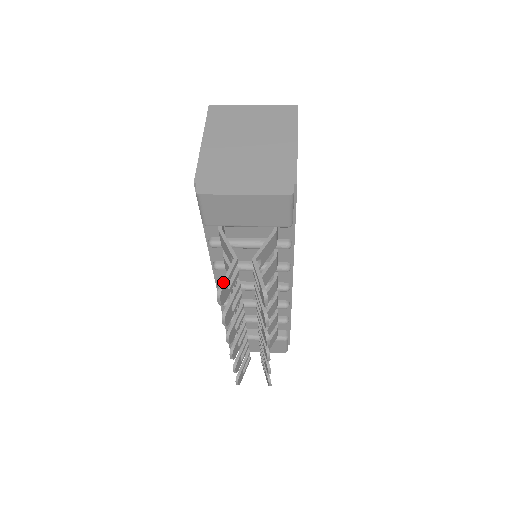
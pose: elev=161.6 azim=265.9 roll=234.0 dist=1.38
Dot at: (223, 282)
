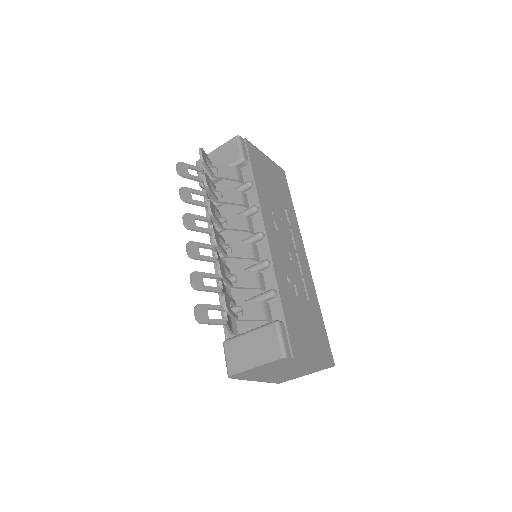
Dot at: (184, 164)
